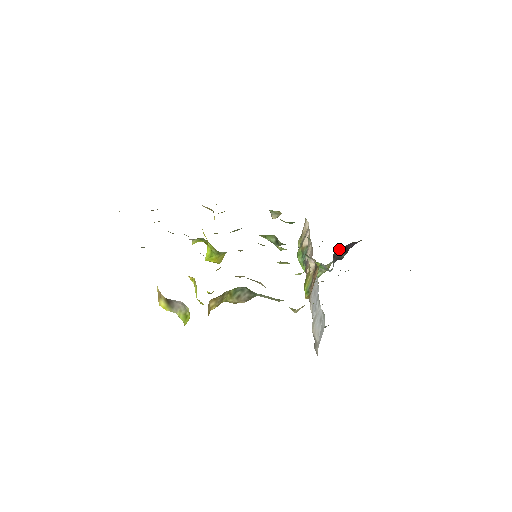
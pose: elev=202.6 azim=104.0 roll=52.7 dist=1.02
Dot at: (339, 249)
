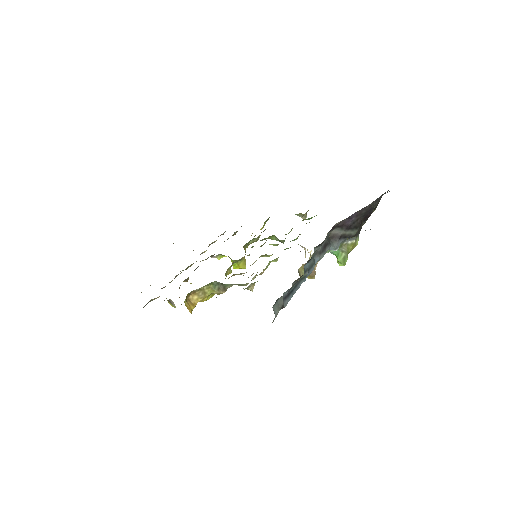
Dot at: (335, 229)
